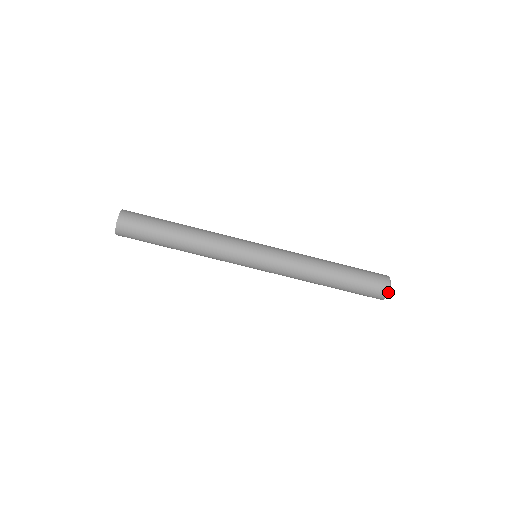
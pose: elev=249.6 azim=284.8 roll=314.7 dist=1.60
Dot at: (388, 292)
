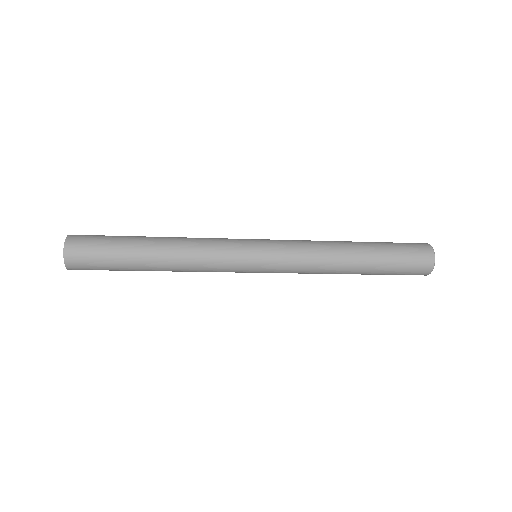
Dot at: occluded
